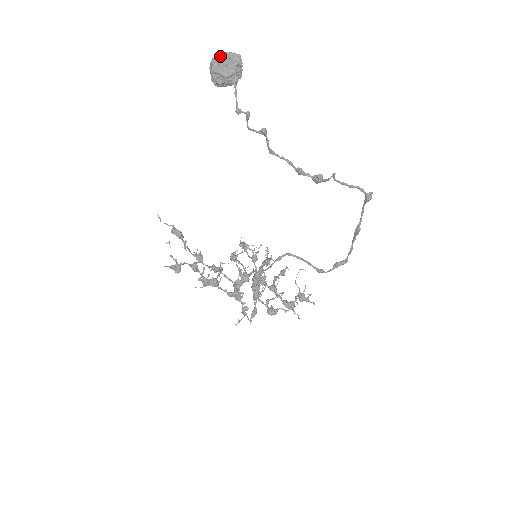
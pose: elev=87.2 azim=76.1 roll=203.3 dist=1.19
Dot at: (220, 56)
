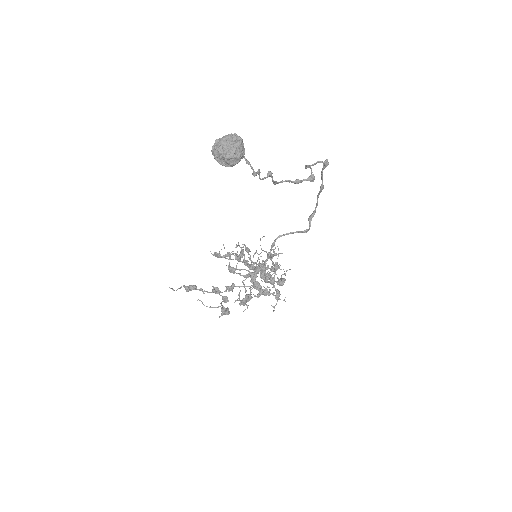
Dot at: (223, 144)
